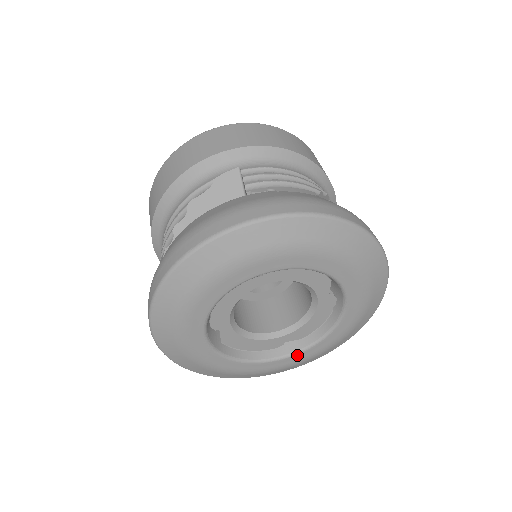
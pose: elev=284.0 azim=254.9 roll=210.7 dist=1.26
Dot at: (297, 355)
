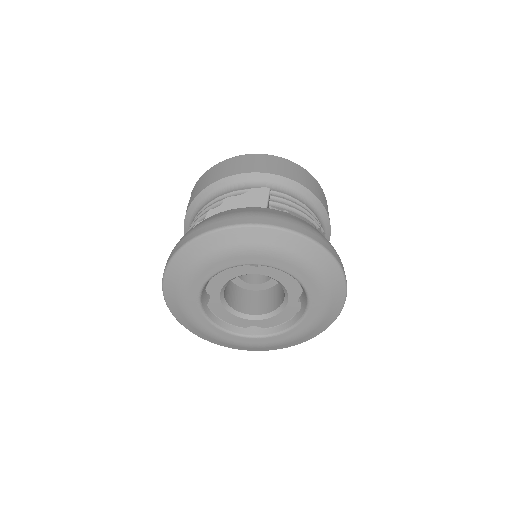
Dot at: (257, 339)
